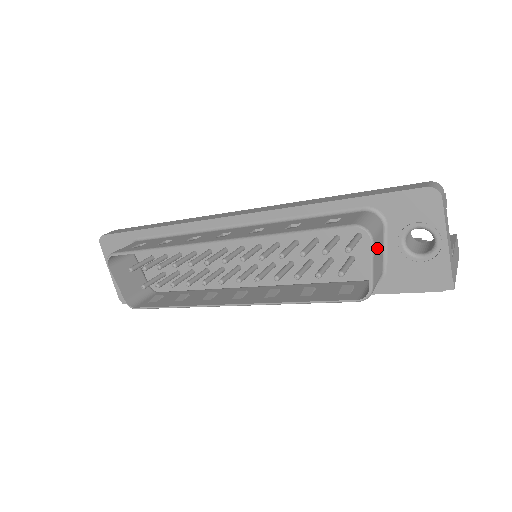
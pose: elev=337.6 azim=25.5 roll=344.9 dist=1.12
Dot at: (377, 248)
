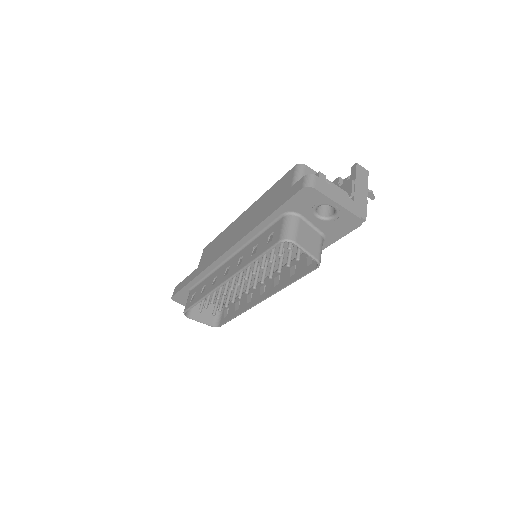
Dot at: (303, 237)
